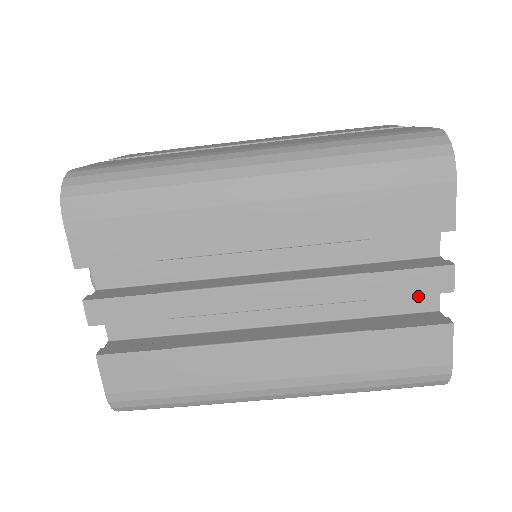
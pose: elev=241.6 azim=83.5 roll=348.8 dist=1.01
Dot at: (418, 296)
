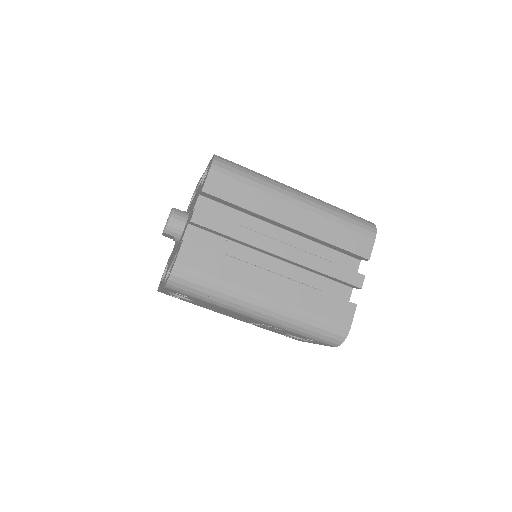
Dot at: (341, 294)
